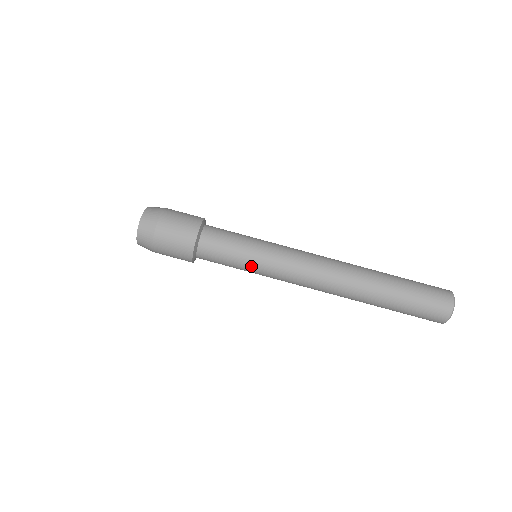
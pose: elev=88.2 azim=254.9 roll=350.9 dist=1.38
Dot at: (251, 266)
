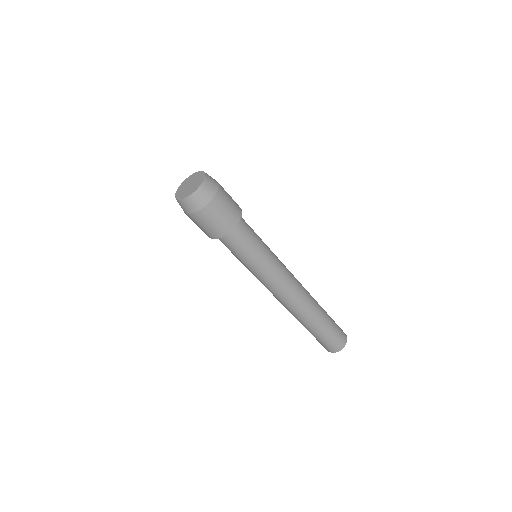
Dot at: (259, 262)
